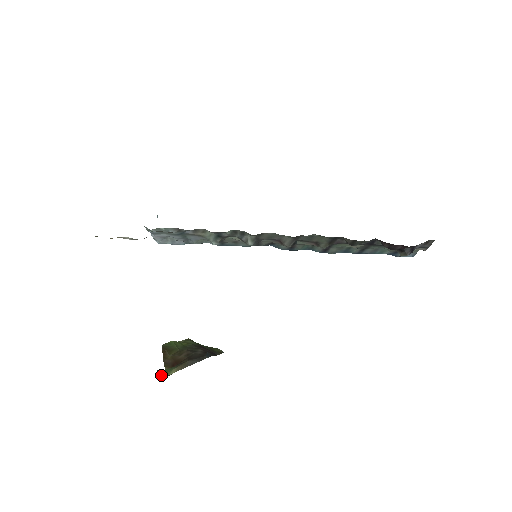
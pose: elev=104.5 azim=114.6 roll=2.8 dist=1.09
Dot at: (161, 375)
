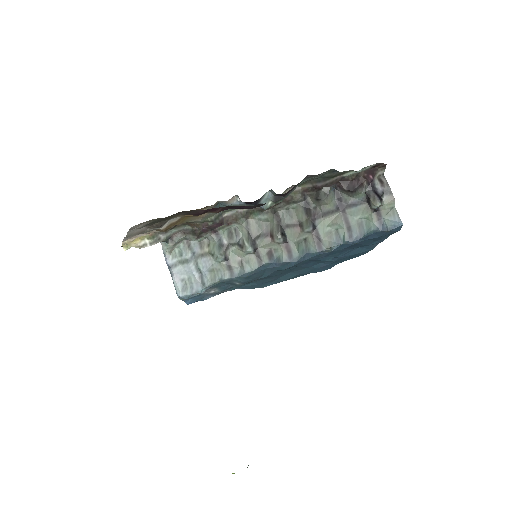
Dot at: occluded
